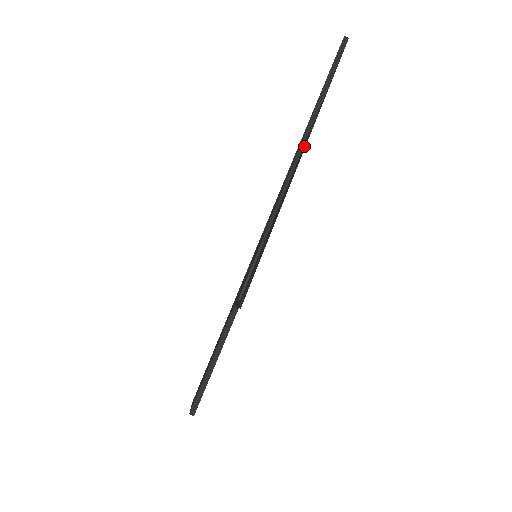
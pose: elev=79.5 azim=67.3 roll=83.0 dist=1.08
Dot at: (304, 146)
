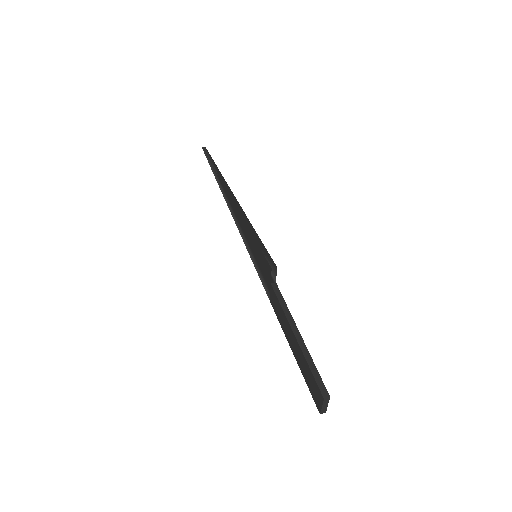
Dot at: occluded
